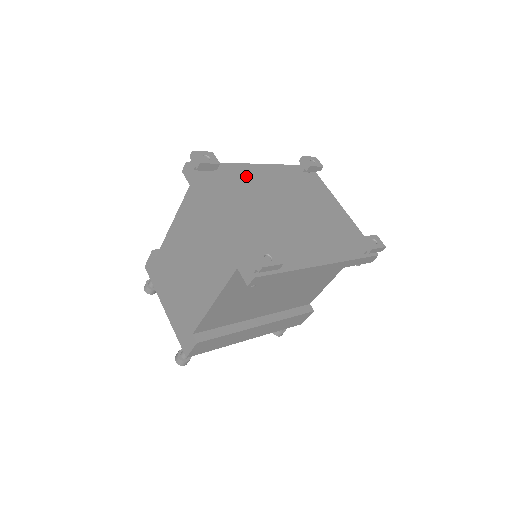
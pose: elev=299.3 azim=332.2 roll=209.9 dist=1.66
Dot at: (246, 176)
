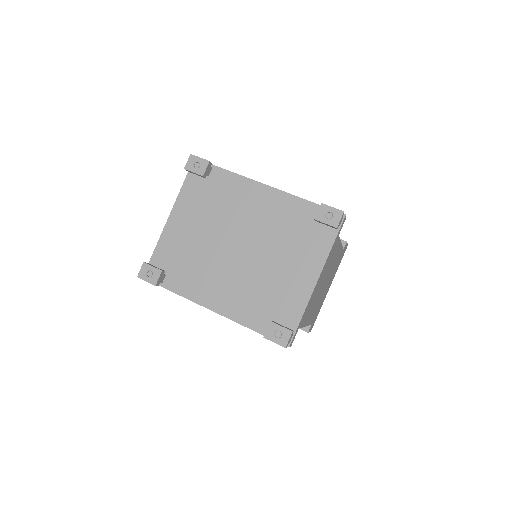
Dot at: (238, 194)
